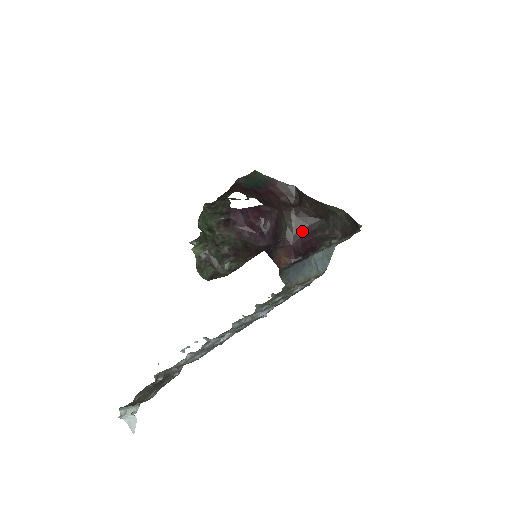
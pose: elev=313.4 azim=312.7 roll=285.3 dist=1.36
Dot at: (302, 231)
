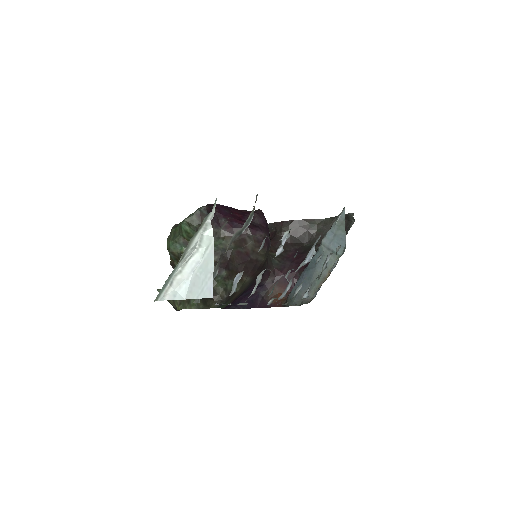
Dot at: (289, 258)
